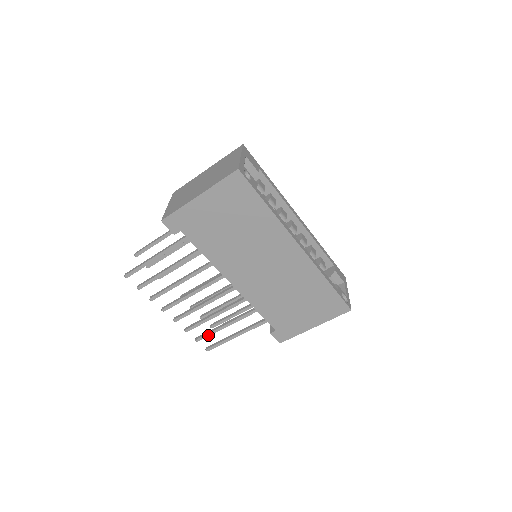
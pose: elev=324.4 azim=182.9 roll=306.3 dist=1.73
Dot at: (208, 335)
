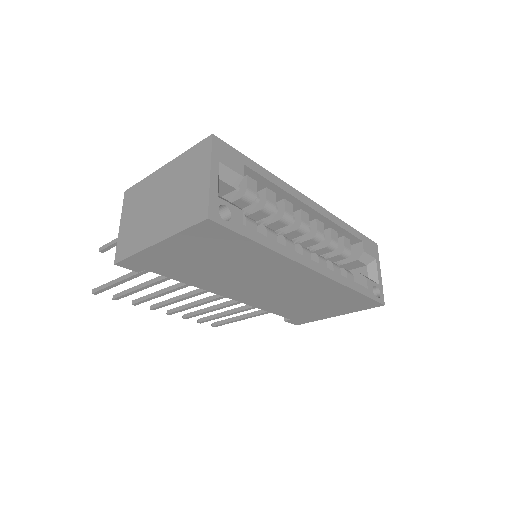
Dot at: (211, 319)
